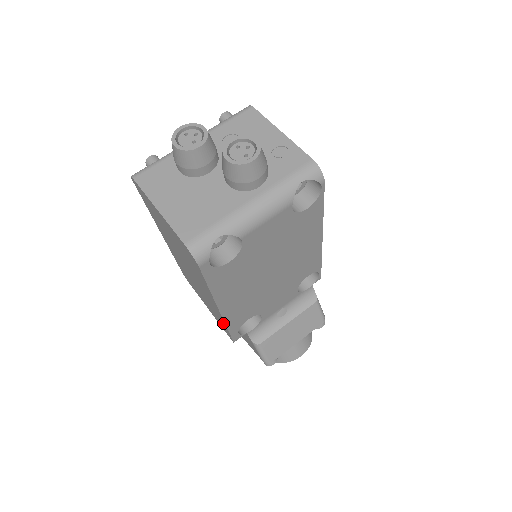
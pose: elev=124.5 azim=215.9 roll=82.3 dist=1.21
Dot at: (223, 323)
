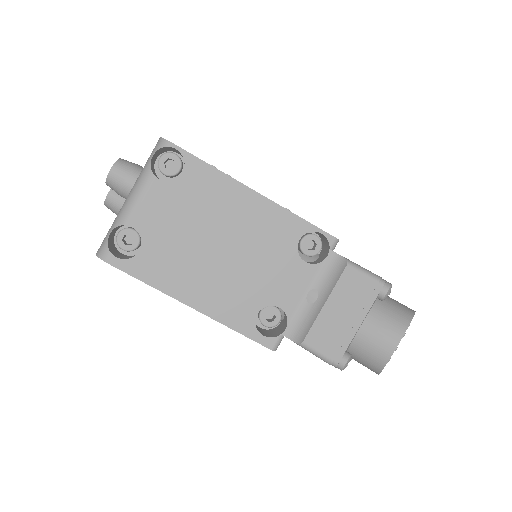
Dot at: (232, 328)
